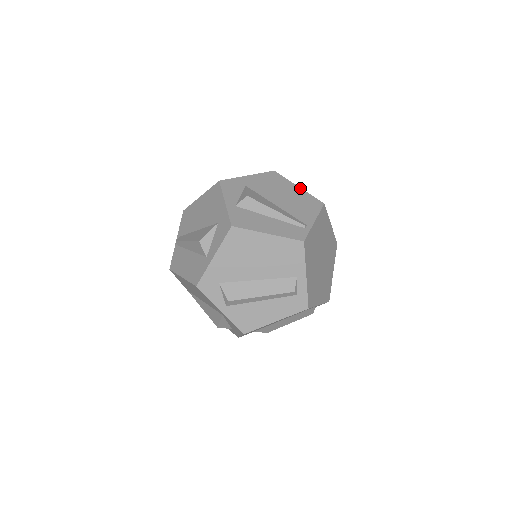
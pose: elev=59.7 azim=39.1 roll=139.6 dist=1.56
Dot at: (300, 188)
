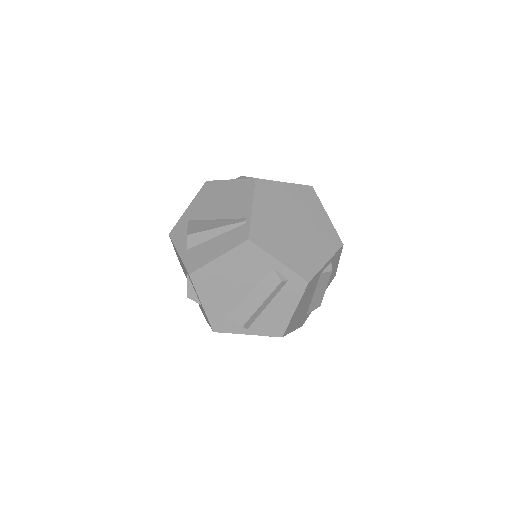
Dot at: (231, 180)
